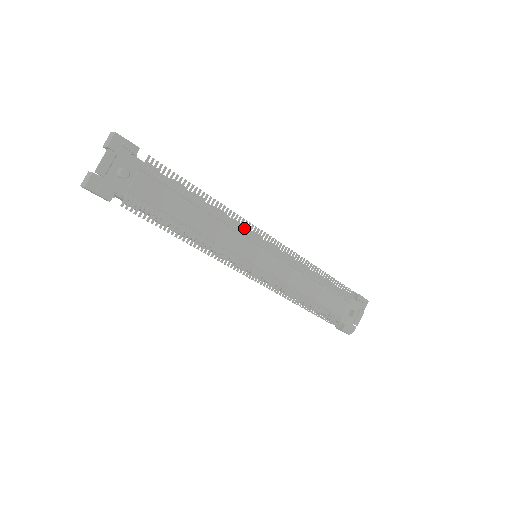
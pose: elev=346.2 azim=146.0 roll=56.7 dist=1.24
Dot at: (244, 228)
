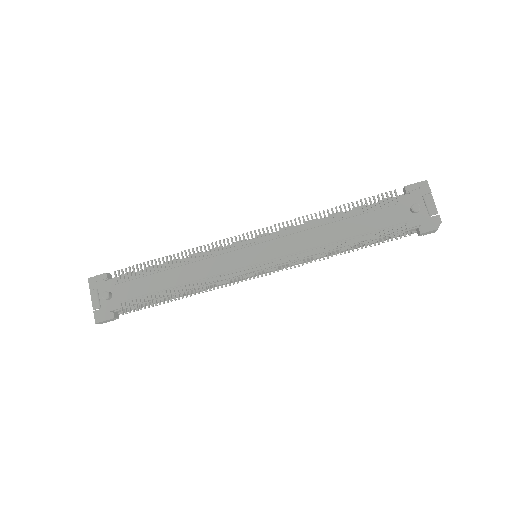
Dot at: (219, 249)
